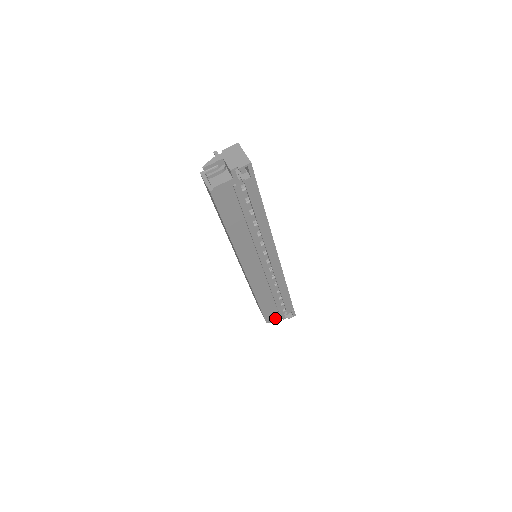
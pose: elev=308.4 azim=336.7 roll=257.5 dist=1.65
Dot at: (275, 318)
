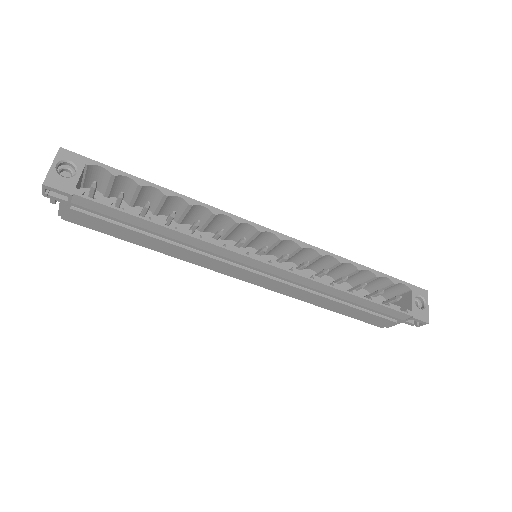
Dot at: (391, 323)
